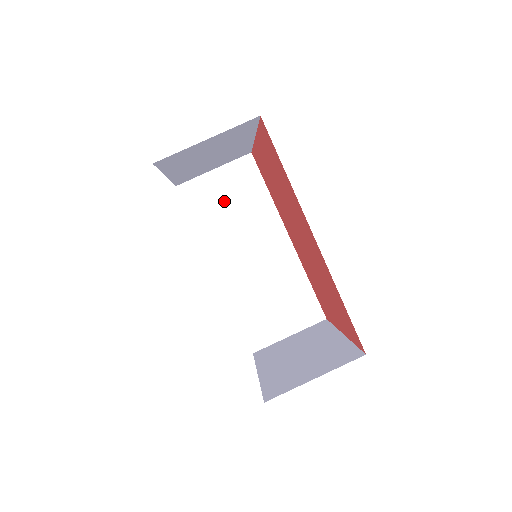
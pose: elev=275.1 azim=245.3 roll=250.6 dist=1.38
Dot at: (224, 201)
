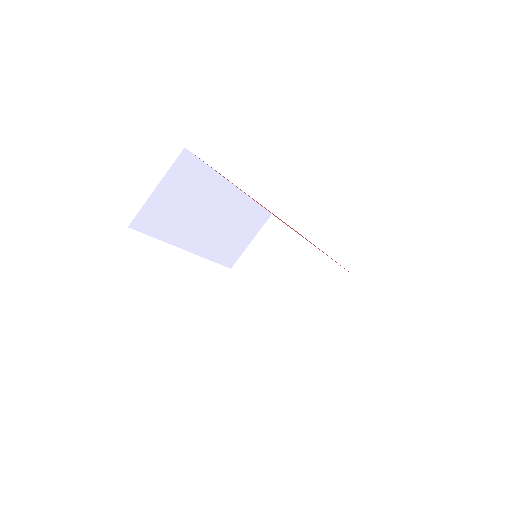
Dot at: (176, 204)
